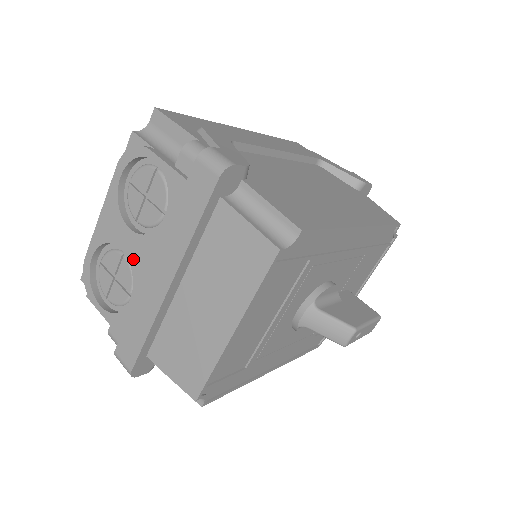
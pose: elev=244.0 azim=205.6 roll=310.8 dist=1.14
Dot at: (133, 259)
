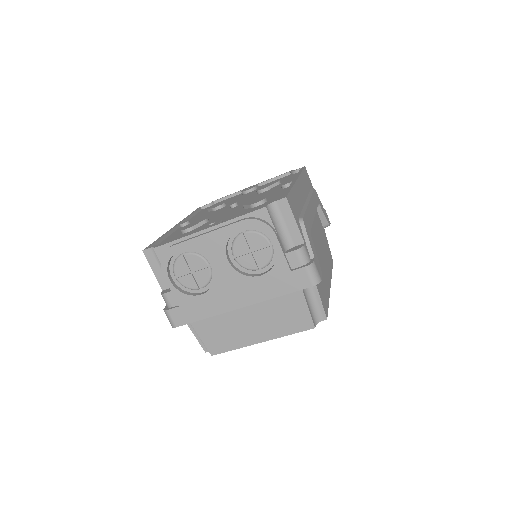
Dot at: (220, 277)
